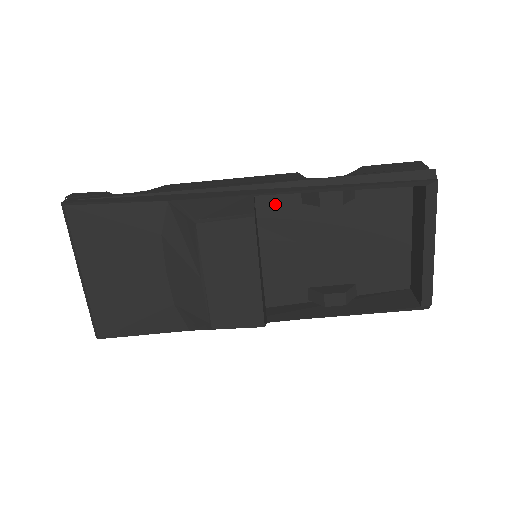
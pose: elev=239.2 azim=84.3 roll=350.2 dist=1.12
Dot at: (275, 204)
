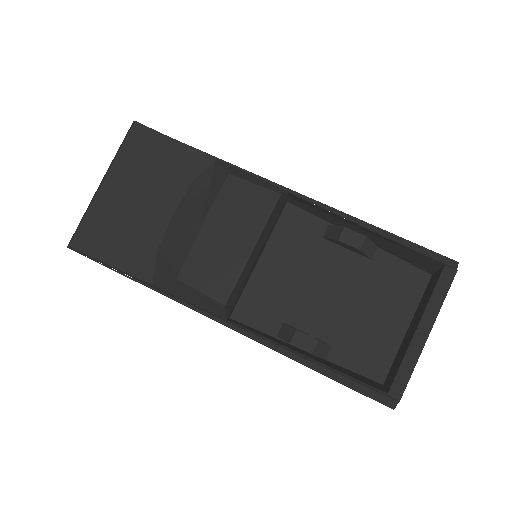
Dot at: (299, 225)
